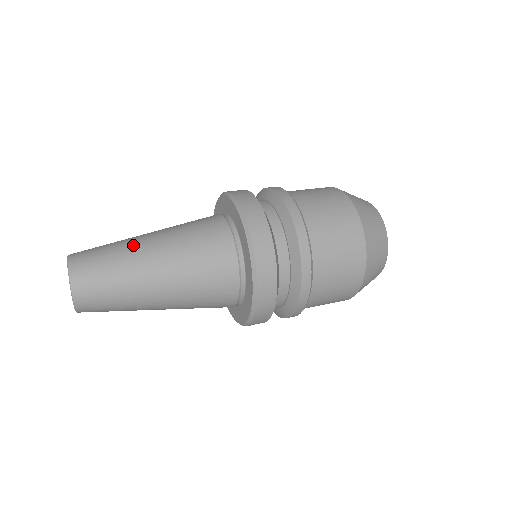
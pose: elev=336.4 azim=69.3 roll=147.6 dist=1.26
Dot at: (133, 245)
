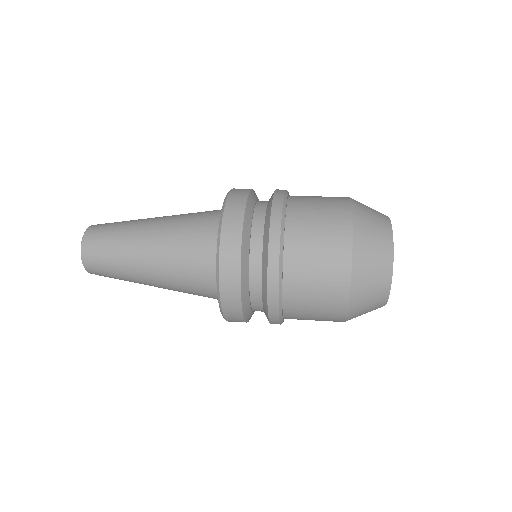
Dot at: (137, 223)
